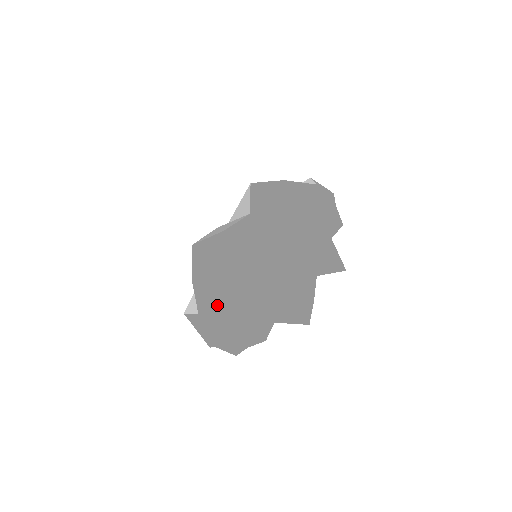
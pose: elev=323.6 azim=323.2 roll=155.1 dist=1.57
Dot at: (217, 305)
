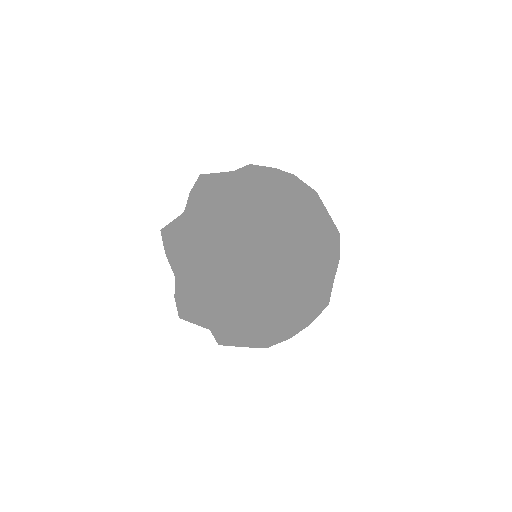
Dot at: (252, 314)
